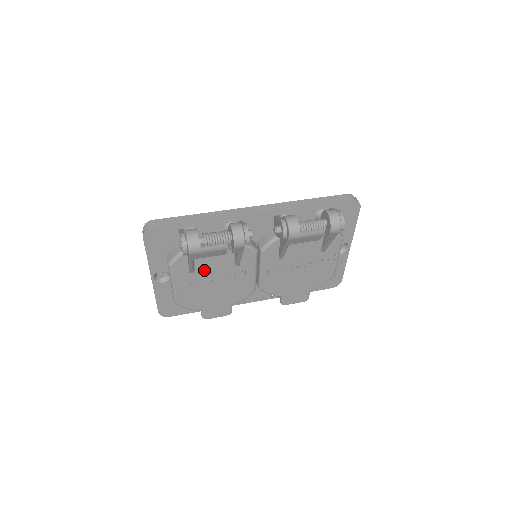
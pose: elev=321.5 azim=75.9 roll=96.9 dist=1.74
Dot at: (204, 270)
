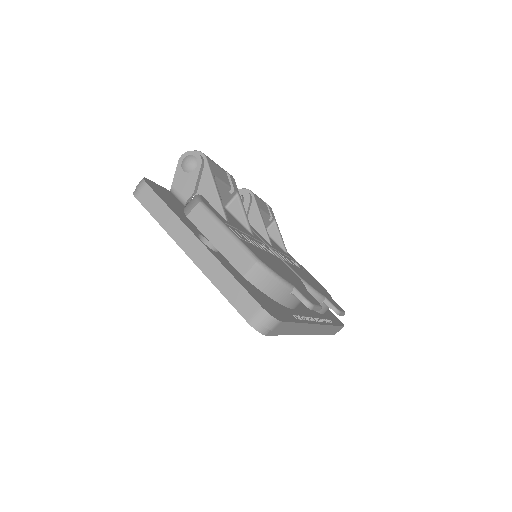
Dot at: (235, 226)
